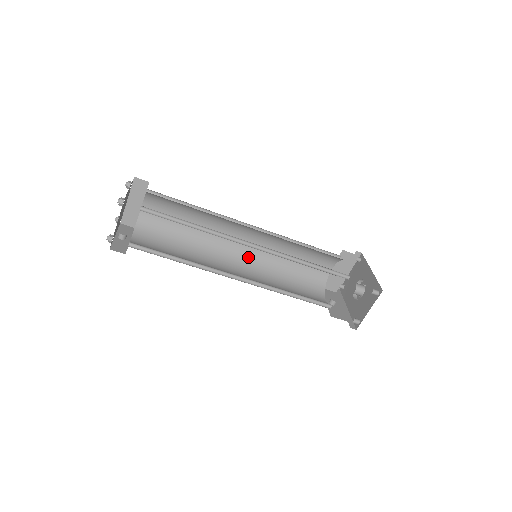
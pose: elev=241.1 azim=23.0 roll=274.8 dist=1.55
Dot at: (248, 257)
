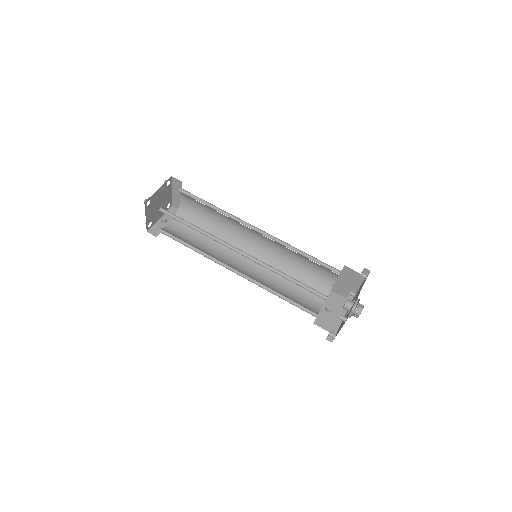
Dot at: (261, 251)
